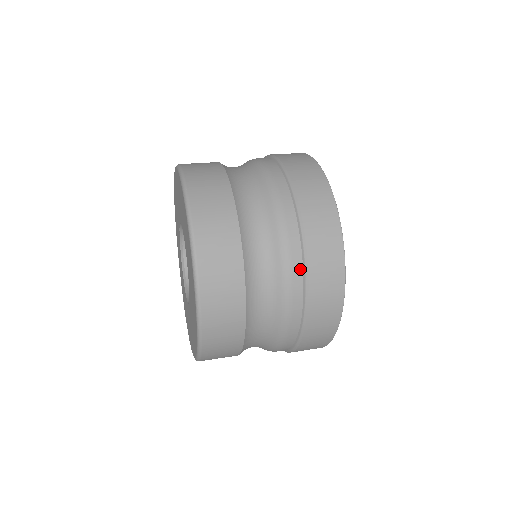
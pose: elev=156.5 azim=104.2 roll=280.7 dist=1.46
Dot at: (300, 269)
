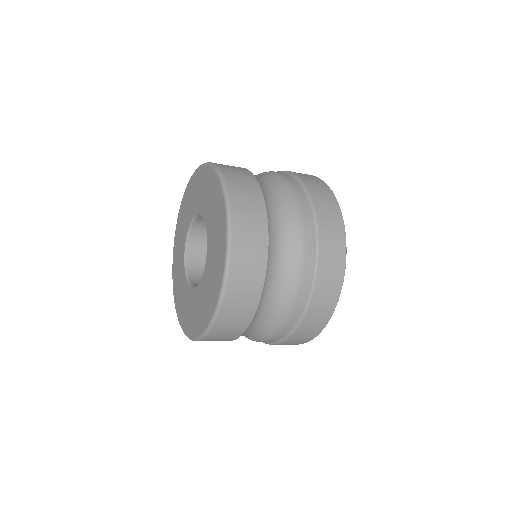
Dot at: (307, 208)
